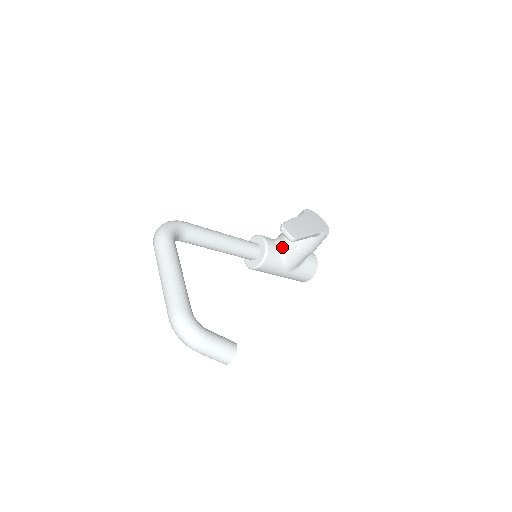
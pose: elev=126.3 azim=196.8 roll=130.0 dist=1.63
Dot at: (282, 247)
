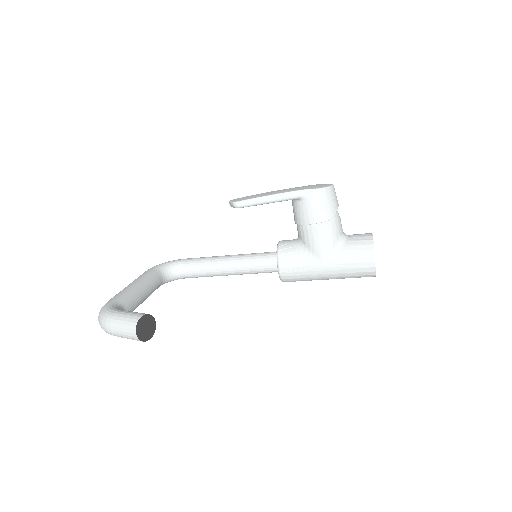
Dot at: (298, 238)
